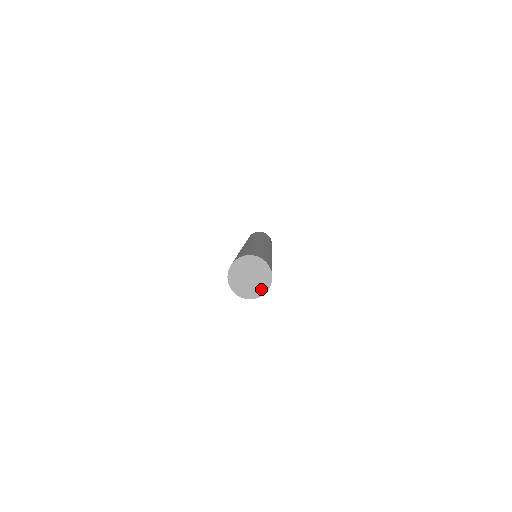
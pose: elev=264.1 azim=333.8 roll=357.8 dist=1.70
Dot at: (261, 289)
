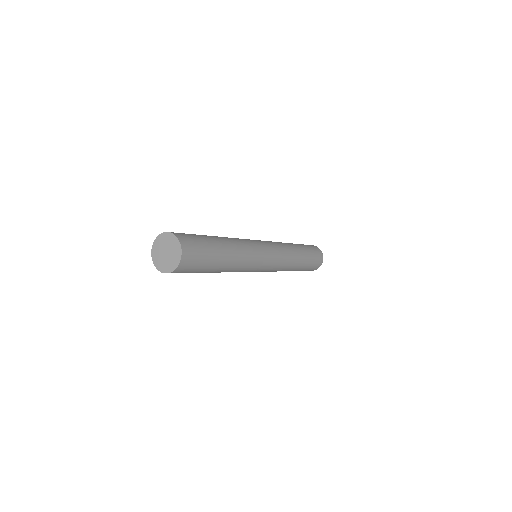
Dot at: (172, 265)
